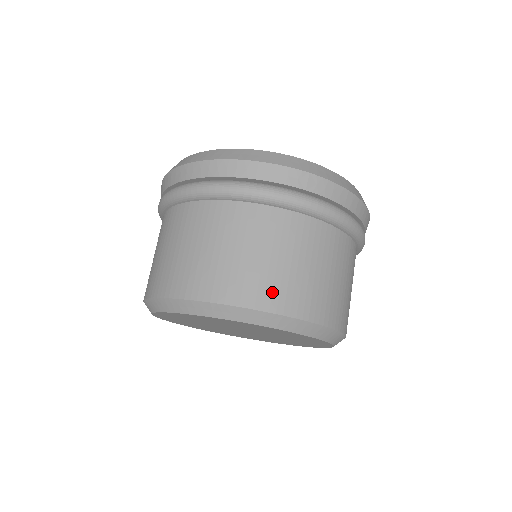
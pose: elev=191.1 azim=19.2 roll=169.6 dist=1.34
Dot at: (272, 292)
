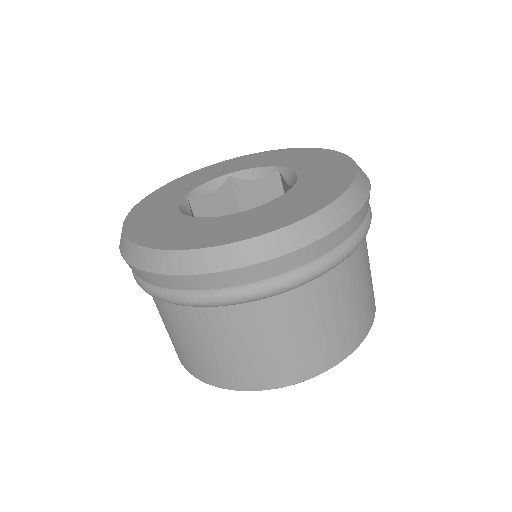
Dot at: (371, 308)
